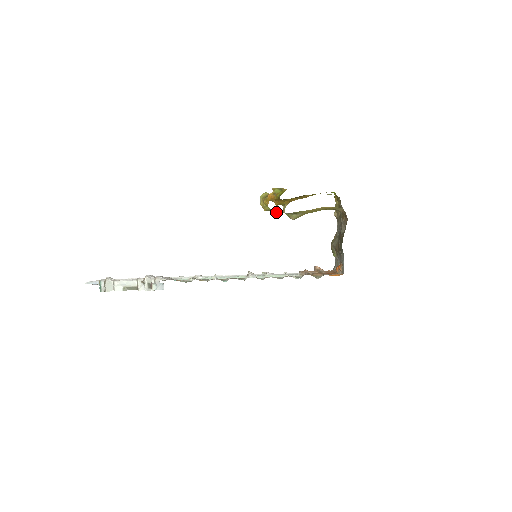
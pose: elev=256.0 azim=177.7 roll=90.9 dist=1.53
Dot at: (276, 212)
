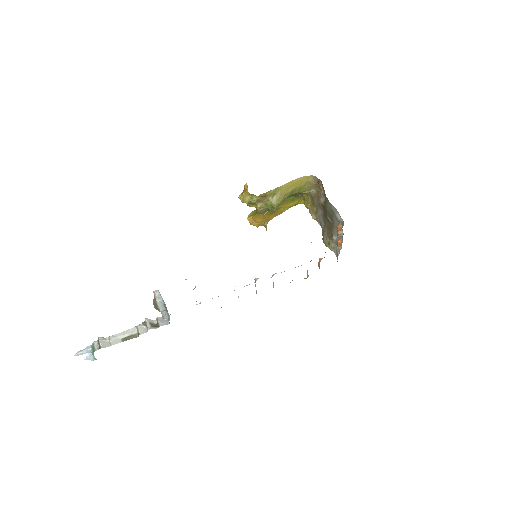
Dot at: (257, 198)
